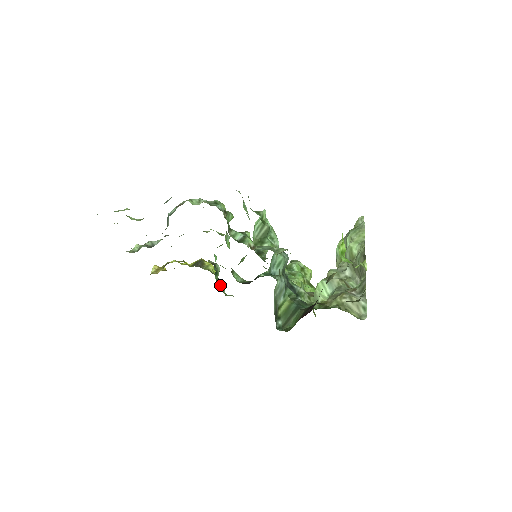
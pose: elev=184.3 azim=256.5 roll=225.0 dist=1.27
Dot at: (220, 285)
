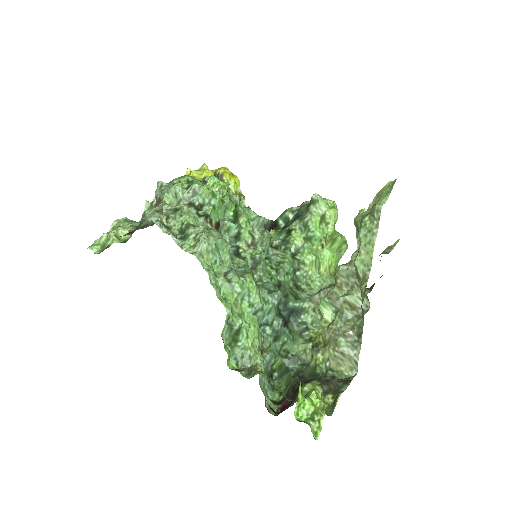
Dot at: occluded
